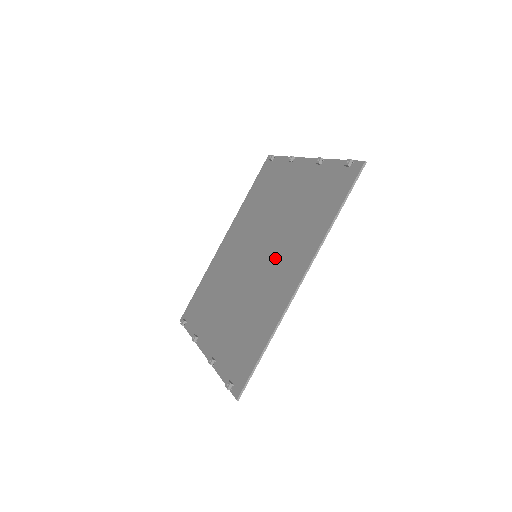
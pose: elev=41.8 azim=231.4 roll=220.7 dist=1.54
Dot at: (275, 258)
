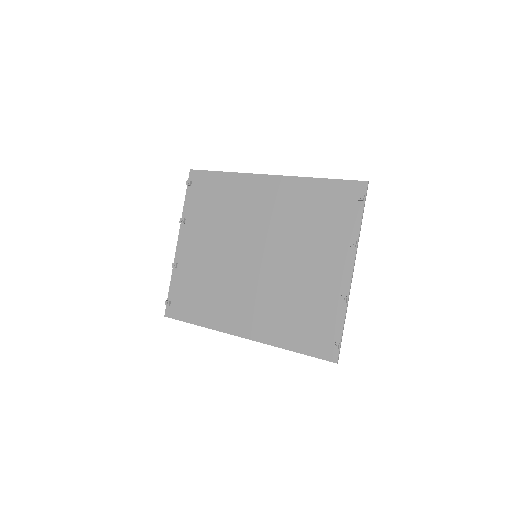
Dot at: (255, 291)
